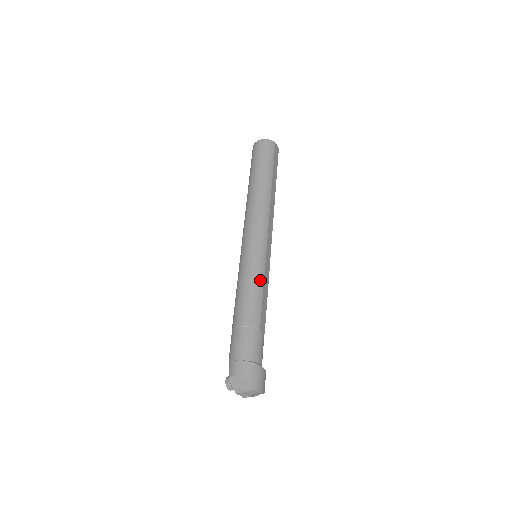
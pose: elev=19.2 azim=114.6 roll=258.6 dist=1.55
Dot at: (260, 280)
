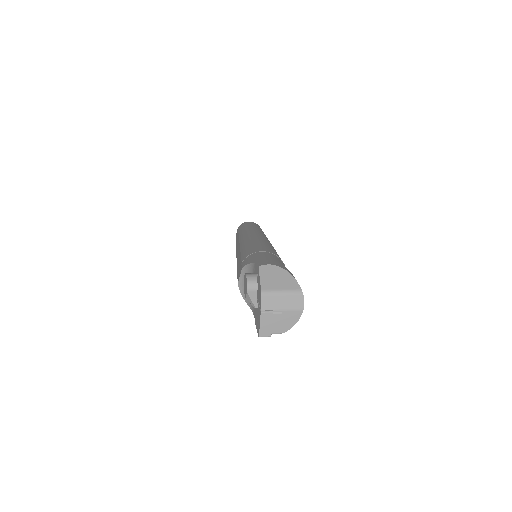
Dot at: occluded
